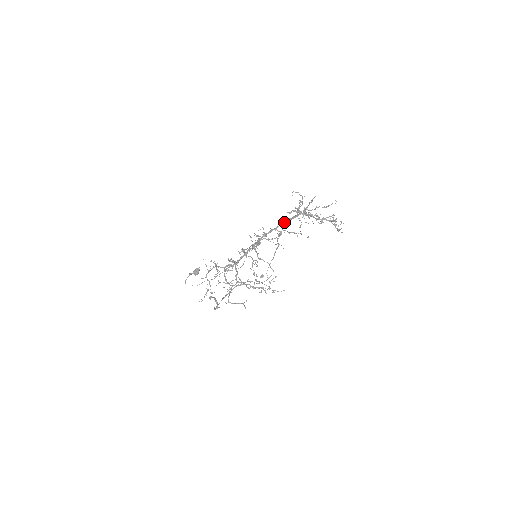
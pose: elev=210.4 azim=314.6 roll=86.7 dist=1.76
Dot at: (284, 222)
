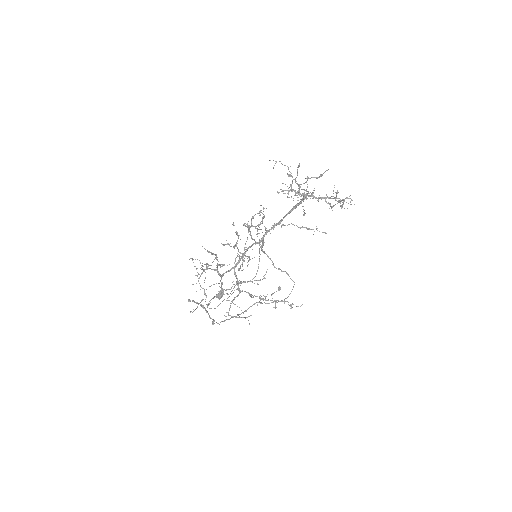
Dot at: (288, 213)
